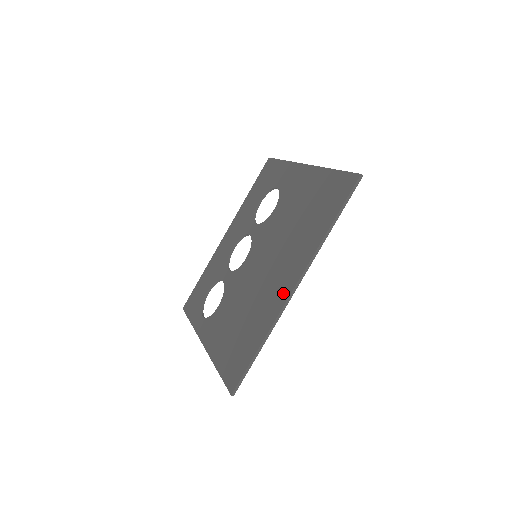
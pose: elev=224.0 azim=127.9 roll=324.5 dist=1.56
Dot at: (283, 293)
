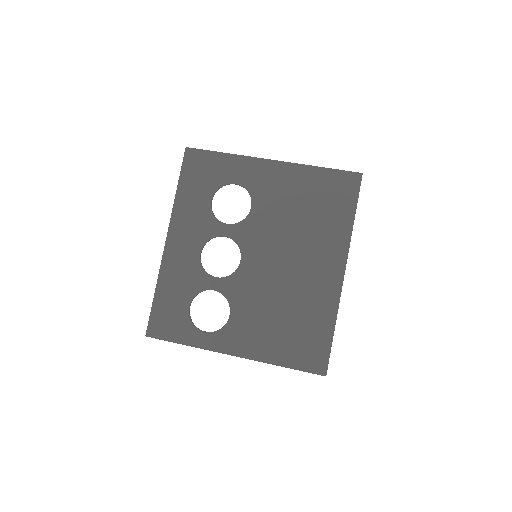
Dot at: (333, 281)
